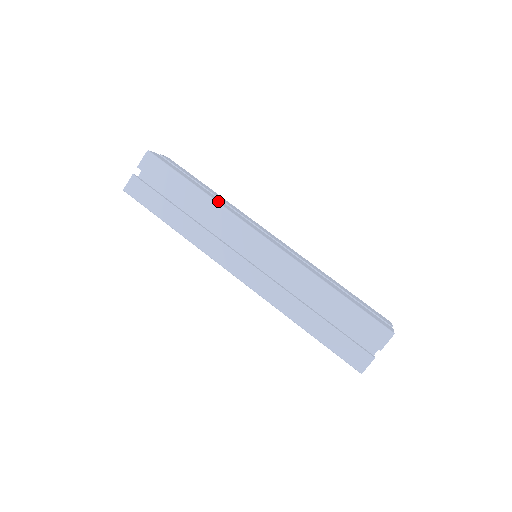
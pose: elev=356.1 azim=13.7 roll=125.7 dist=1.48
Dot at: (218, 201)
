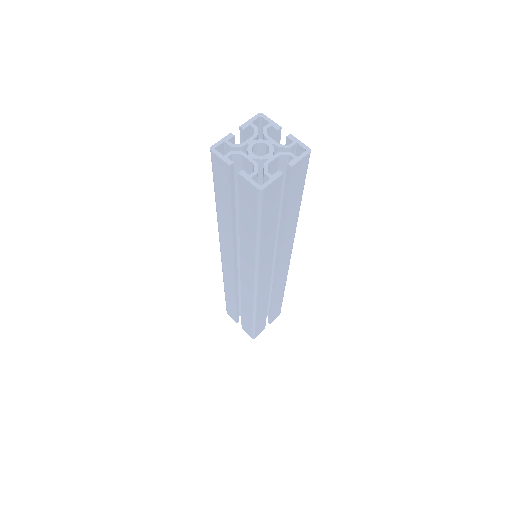
Dot at: (263, 254)
